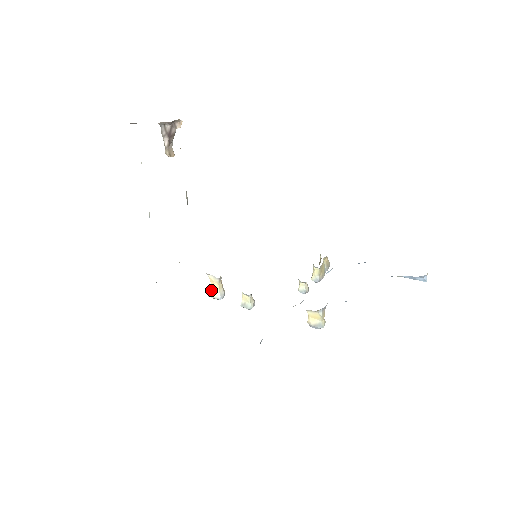
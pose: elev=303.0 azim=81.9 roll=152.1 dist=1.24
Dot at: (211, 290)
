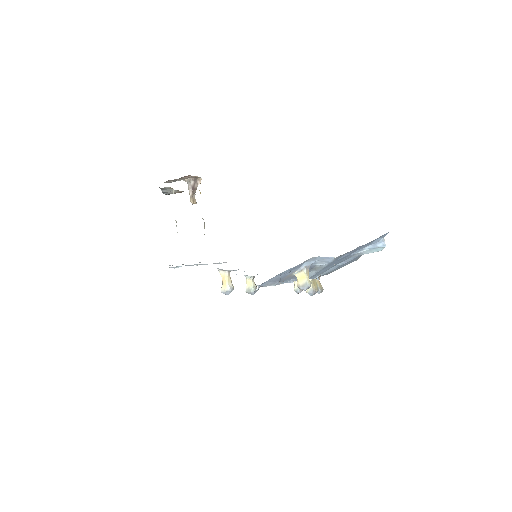
Dot at: (222, 285)
